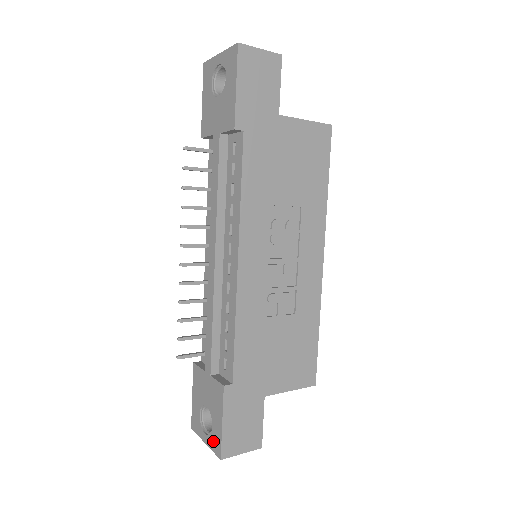
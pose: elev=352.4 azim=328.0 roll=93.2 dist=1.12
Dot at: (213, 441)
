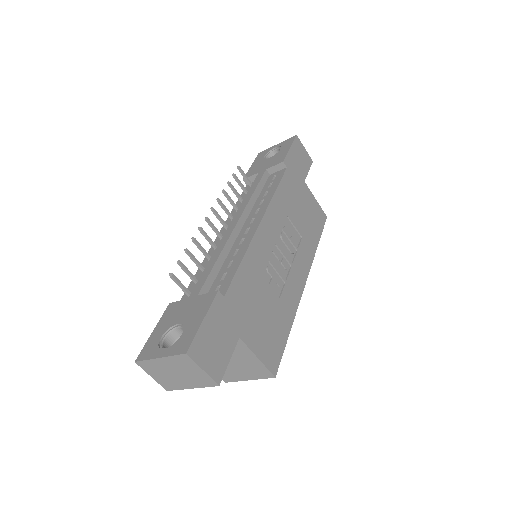
Dot at: (178, 345)
